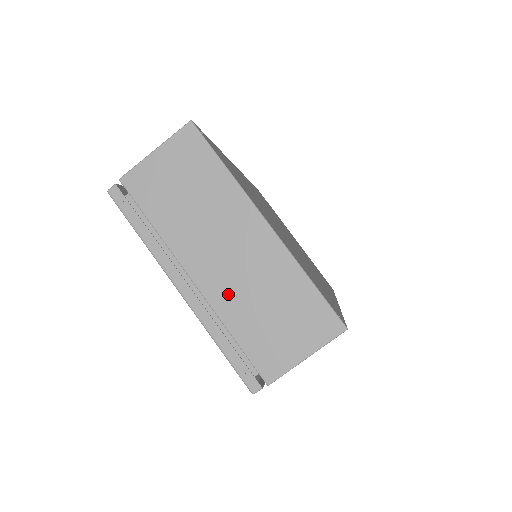
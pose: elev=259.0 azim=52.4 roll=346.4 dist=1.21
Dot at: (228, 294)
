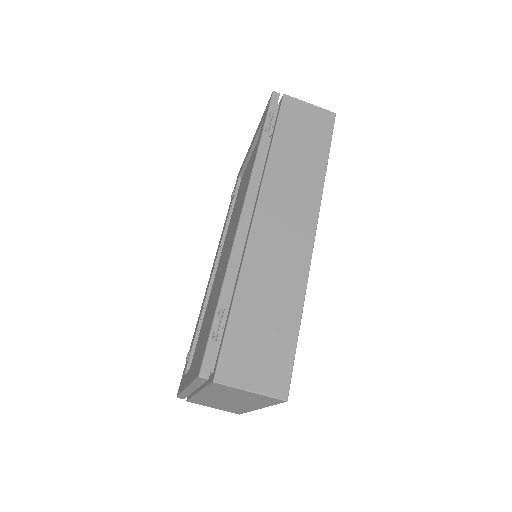
Dot at: (208, 399)
